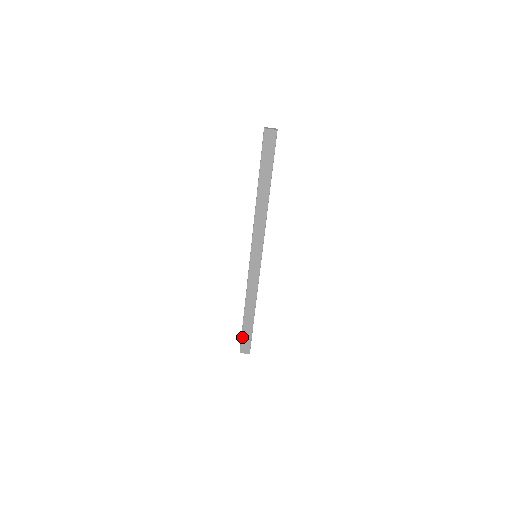
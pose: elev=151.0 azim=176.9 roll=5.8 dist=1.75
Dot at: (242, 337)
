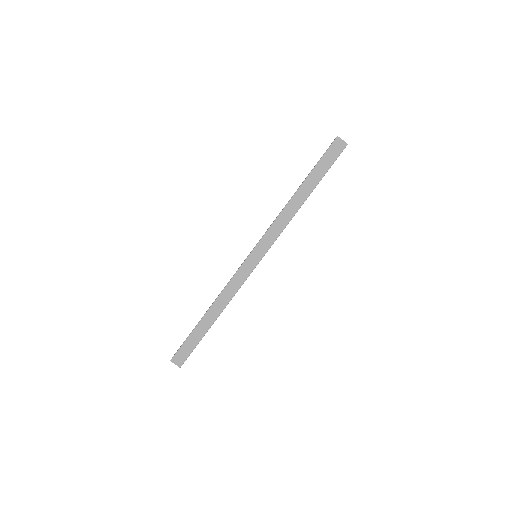
Dot at: (185, 342)
